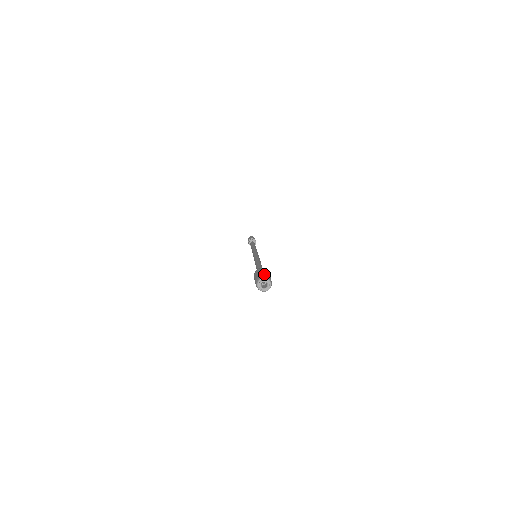
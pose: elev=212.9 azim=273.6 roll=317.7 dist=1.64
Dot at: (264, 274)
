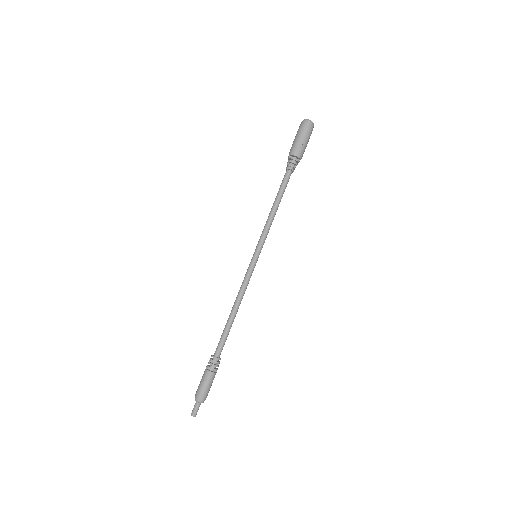
Dot at: occluded
